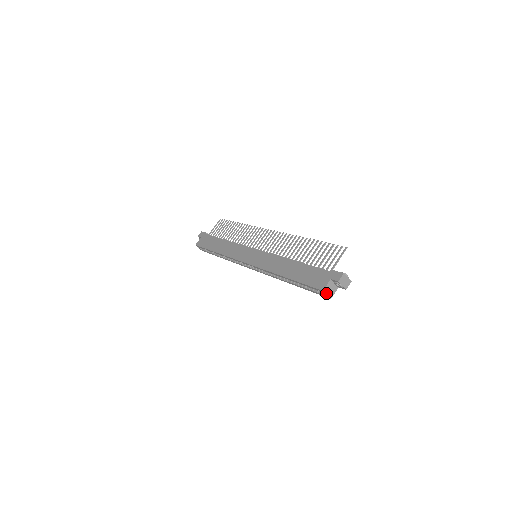
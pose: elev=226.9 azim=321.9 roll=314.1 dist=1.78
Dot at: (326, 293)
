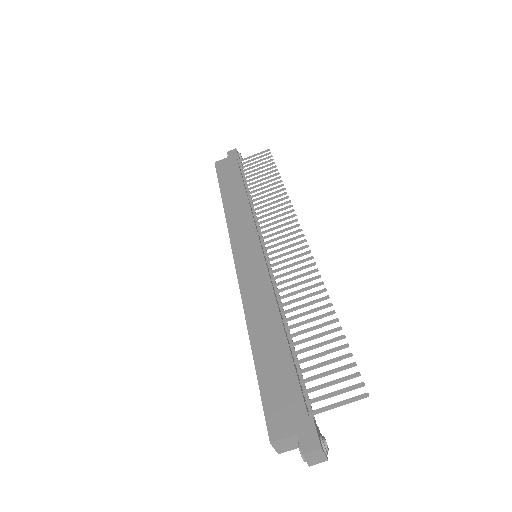
Dot at: (274, 446)
